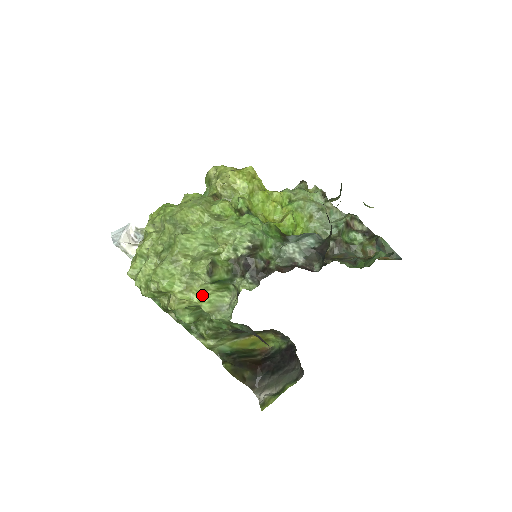
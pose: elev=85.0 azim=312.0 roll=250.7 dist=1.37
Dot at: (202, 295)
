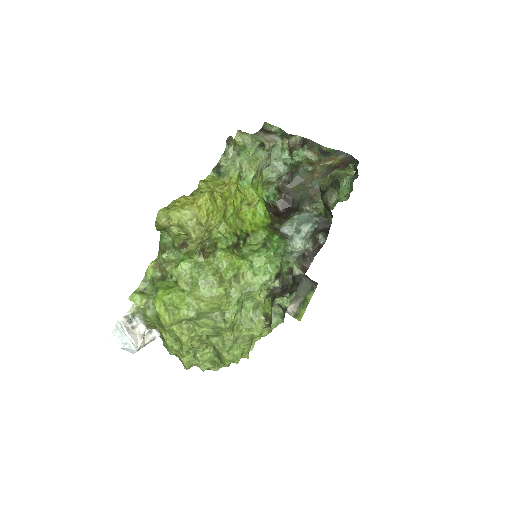
Dot at: occluded
